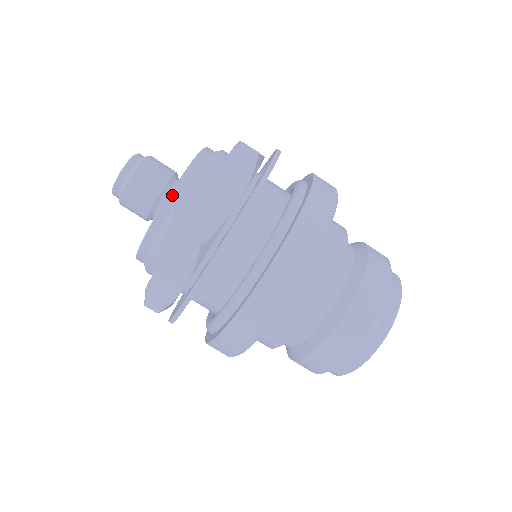
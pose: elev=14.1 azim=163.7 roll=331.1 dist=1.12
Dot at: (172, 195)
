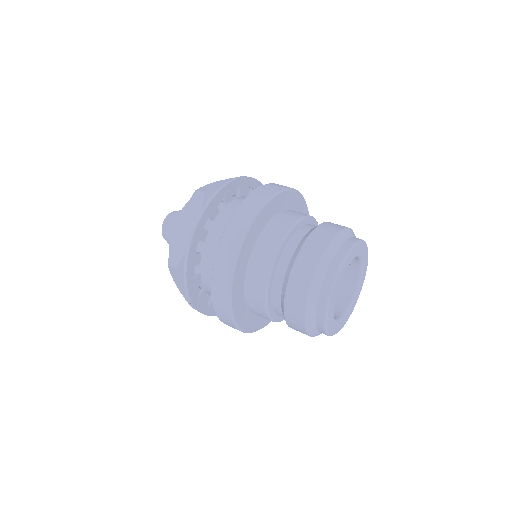
Dot at: (172, 238)
